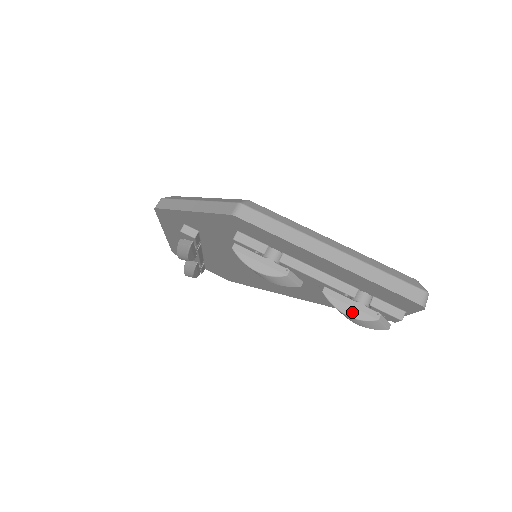
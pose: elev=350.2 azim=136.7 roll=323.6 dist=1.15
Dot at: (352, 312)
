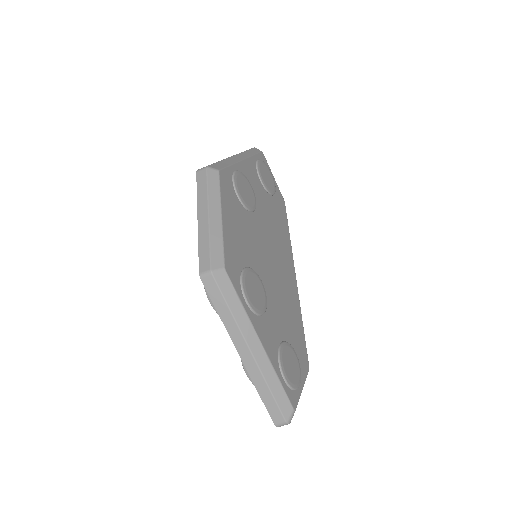
Dot at: occluded
